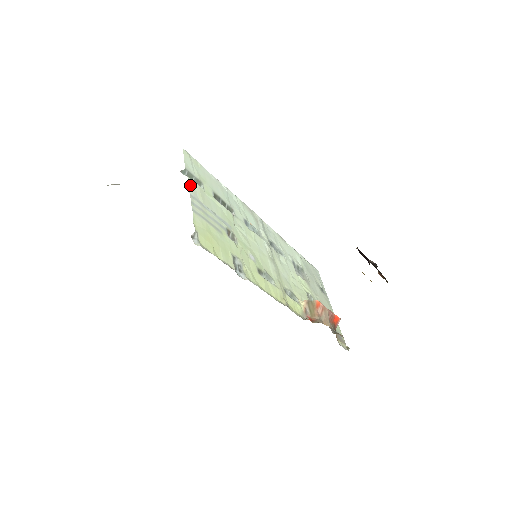
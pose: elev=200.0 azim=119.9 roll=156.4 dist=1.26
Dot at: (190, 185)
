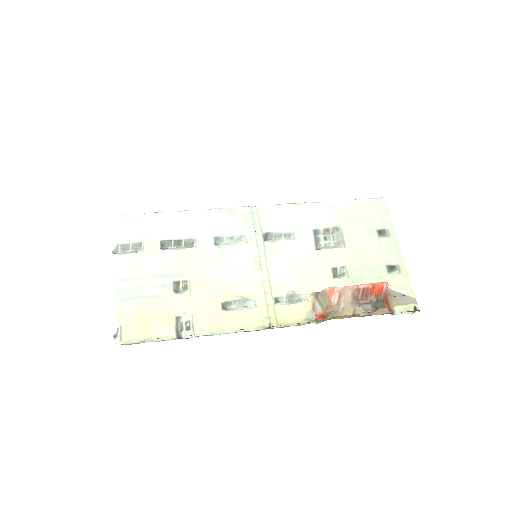
Dot at: (121, 265)
